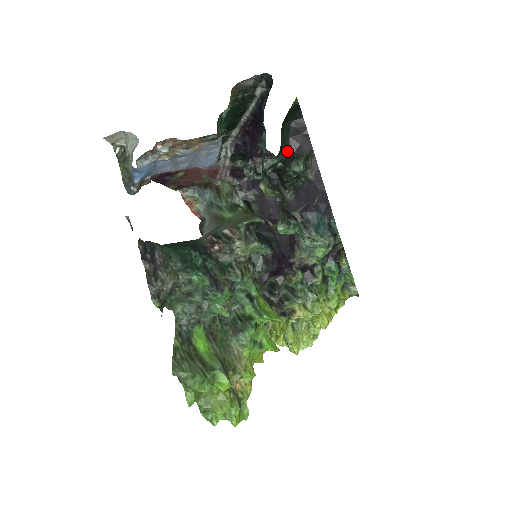
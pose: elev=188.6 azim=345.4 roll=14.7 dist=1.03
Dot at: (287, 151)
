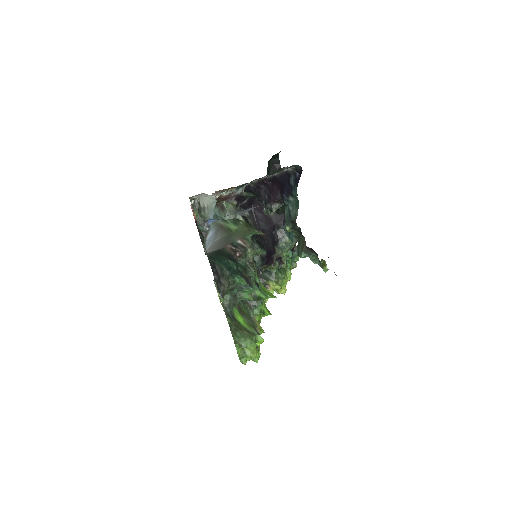
Dot at: occluded
